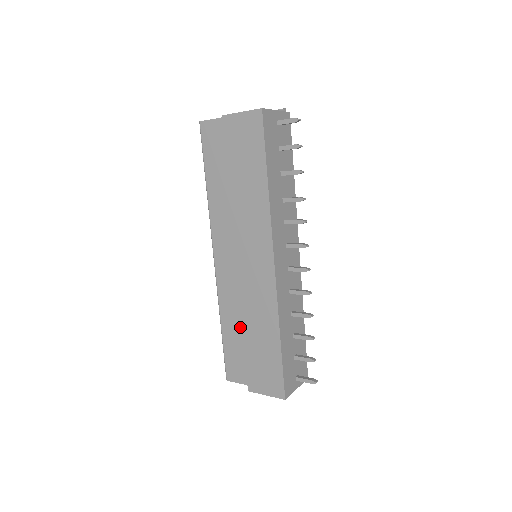
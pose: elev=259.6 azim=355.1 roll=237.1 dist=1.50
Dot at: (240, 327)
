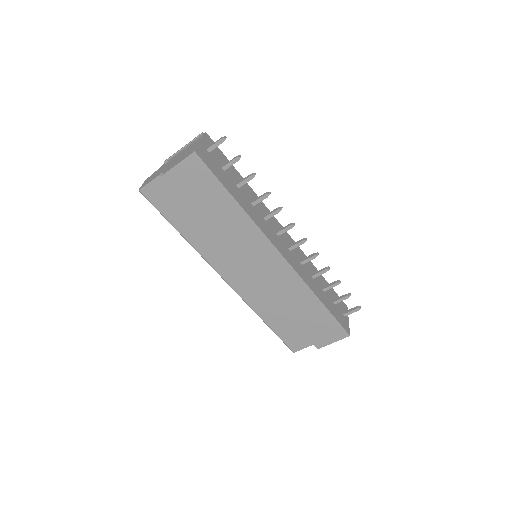
Dot at: (280, 313)
